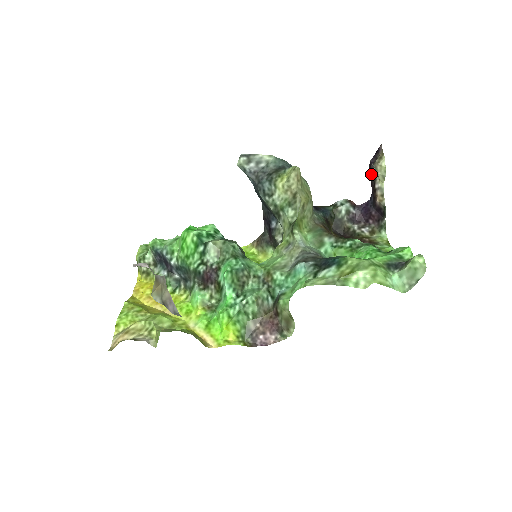
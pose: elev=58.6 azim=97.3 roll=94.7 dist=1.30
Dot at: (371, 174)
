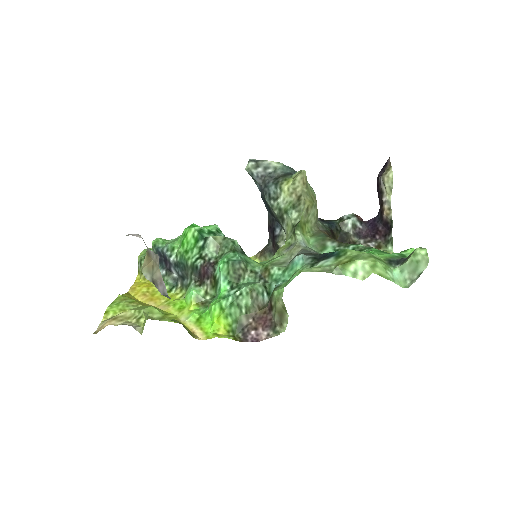
Dot at: (379, 188)
